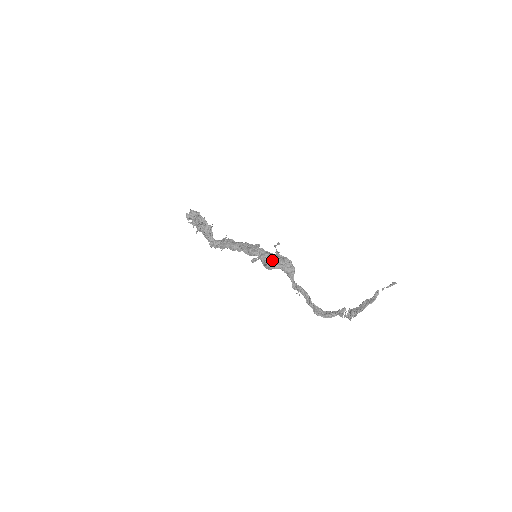
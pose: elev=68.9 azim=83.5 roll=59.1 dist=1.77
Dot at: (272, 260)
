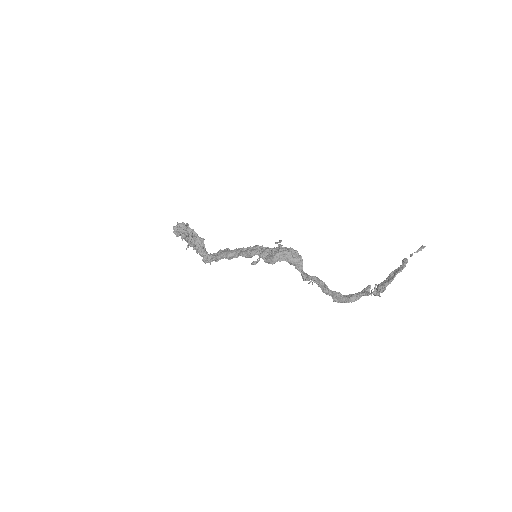
Dot at: (274, 252)
